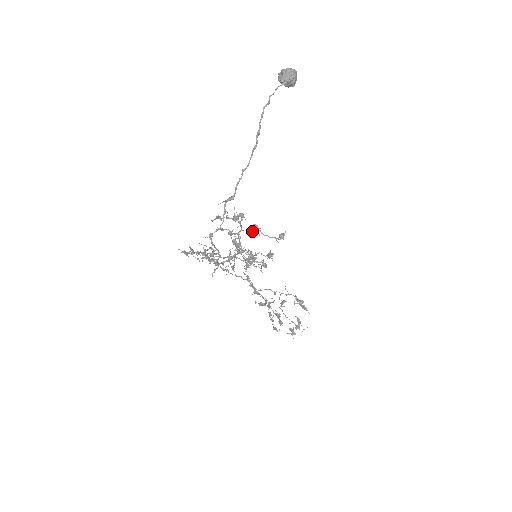
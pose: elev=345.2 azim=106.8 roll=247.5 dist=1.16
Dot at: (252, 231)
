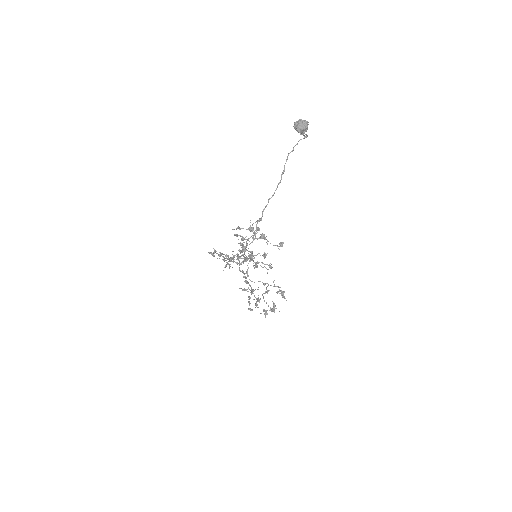
Dot at: occluded
